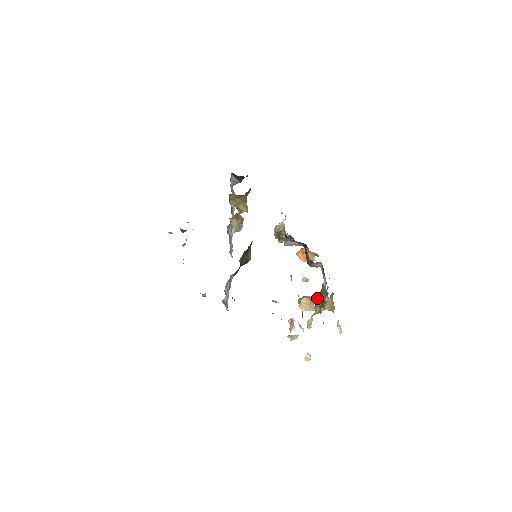
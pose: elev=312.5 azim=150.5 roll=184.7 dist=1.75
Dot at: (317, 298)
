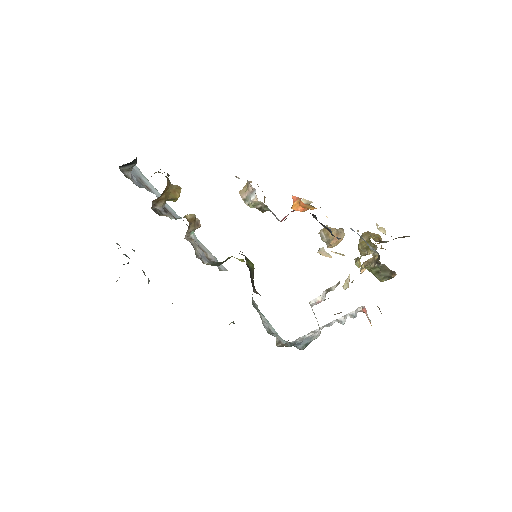
Dot at: (377, 273)
